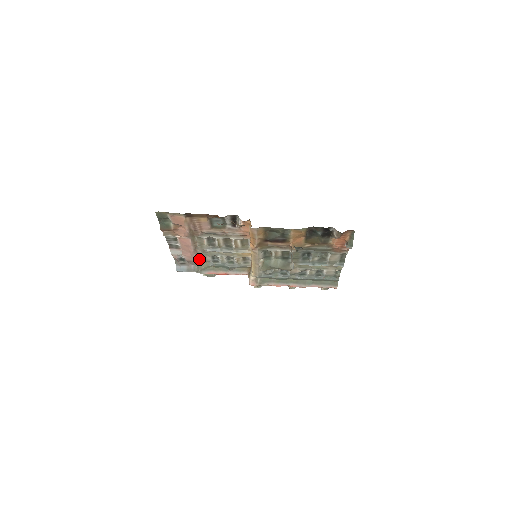
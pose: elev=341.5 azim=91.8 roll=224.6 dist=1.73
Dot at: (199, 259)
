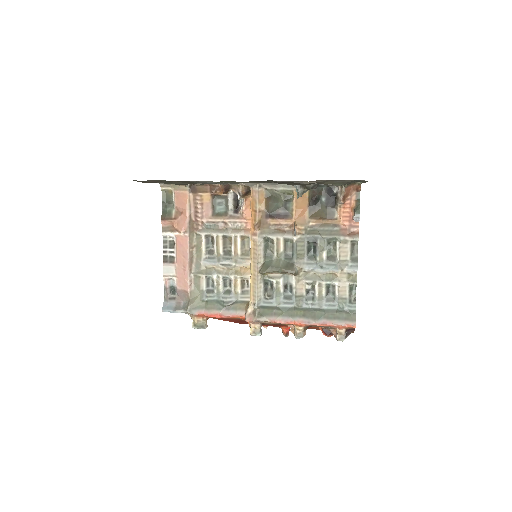
Dot at: (192, 286)
